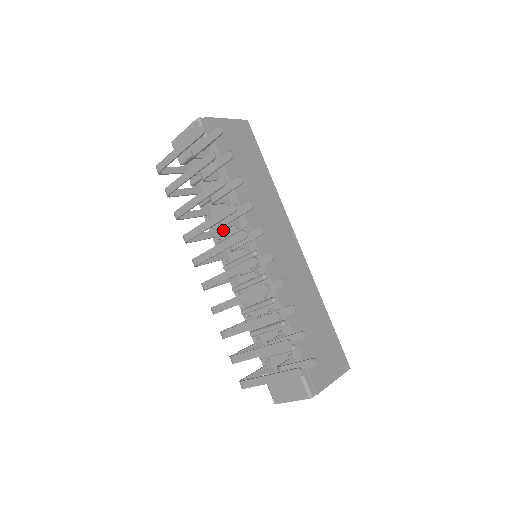
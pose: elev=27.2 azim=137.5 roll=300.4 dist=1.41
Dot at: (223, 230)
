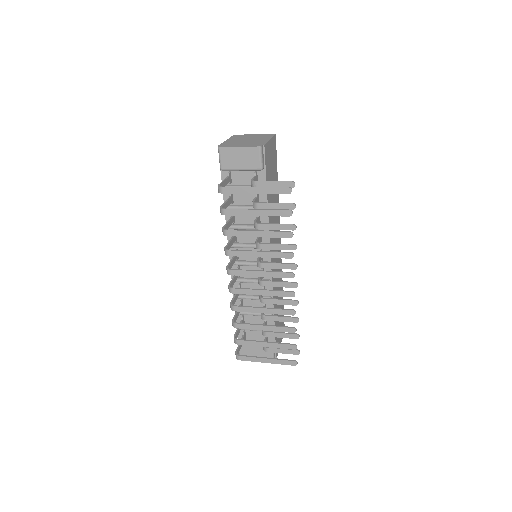
Dot at: occluded
